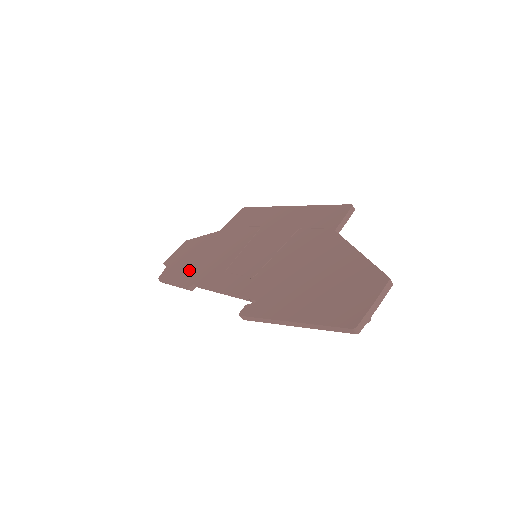
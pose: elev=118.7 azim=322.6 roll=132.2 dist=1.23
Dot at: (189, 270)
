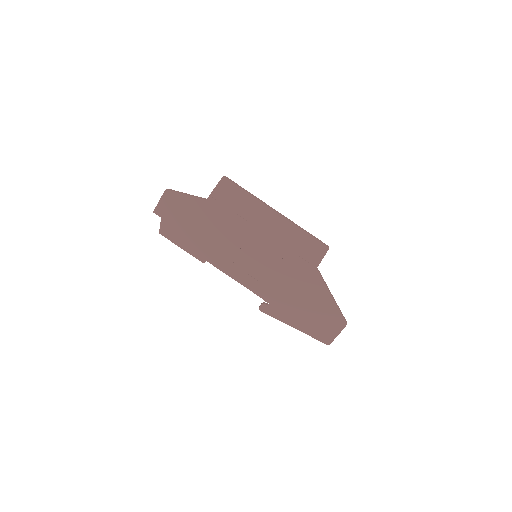
Dot at: (194, 241)
